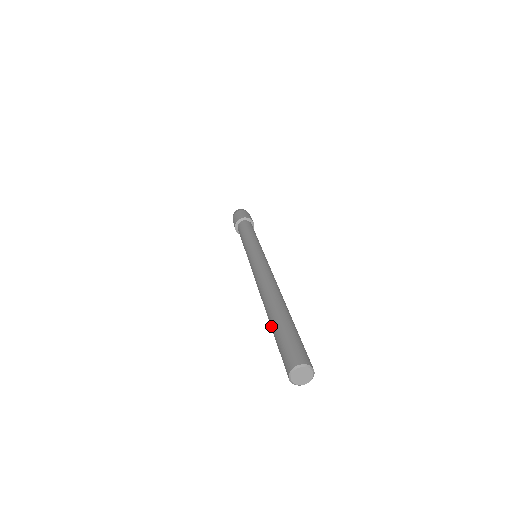
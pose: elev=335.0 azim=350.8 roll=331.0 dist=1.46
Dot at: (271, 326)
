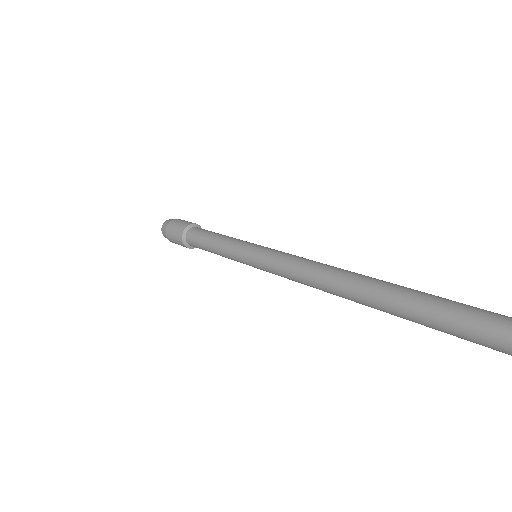
Dot at: (407, 293)
